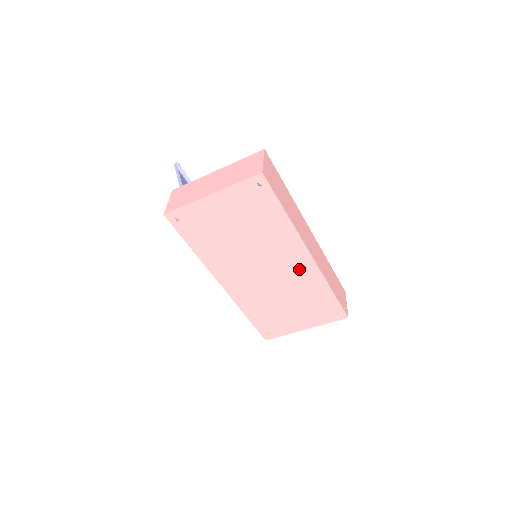
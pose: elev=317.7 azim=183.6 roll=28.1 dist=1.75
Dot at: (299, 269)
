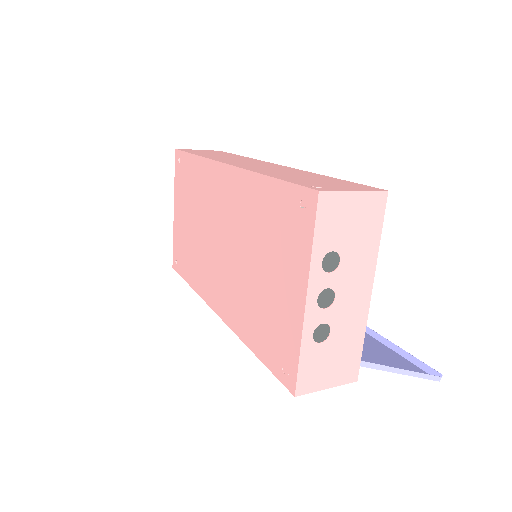
Dot at: (231, 196)
